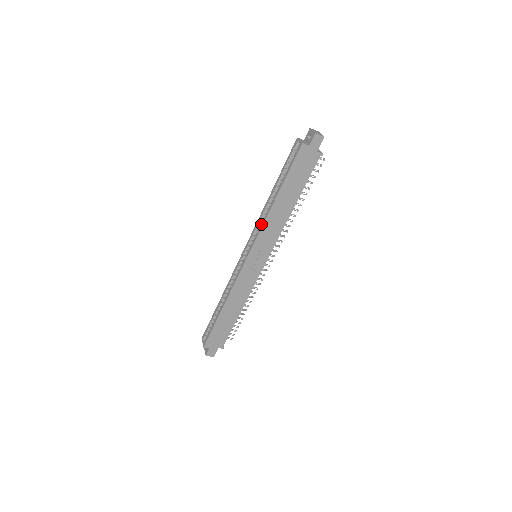
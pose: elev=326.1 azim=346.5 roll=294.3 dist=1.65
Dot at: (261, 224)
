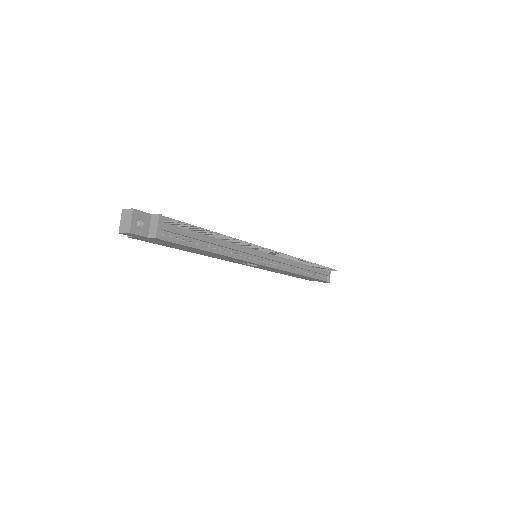
Dot at: occluded
